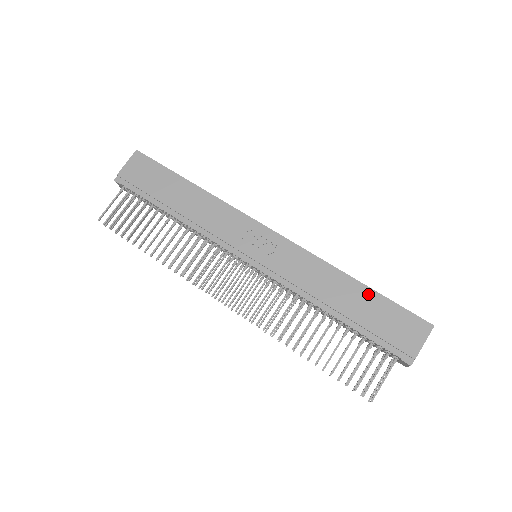
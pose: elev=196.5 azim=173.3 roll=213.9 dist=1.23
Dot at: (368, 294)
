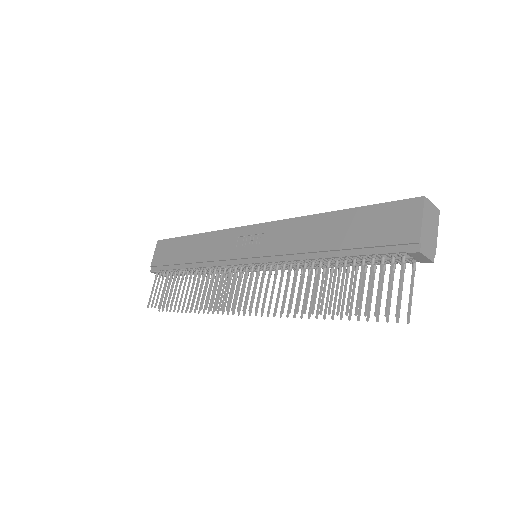
Dot at: (348, 216)
